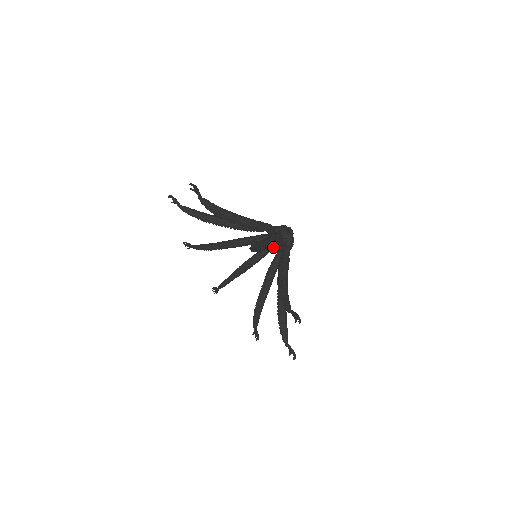
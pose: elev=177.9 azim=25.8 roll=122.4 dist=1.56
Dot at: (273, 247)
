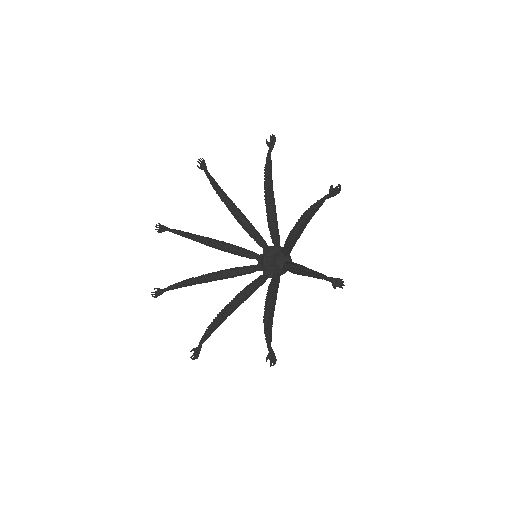
Dot at: (259, 269)
